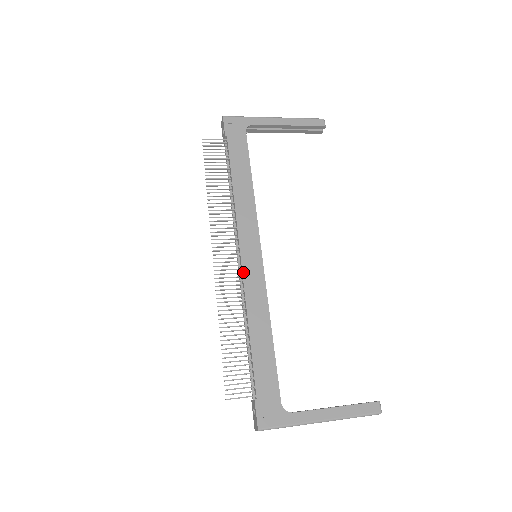
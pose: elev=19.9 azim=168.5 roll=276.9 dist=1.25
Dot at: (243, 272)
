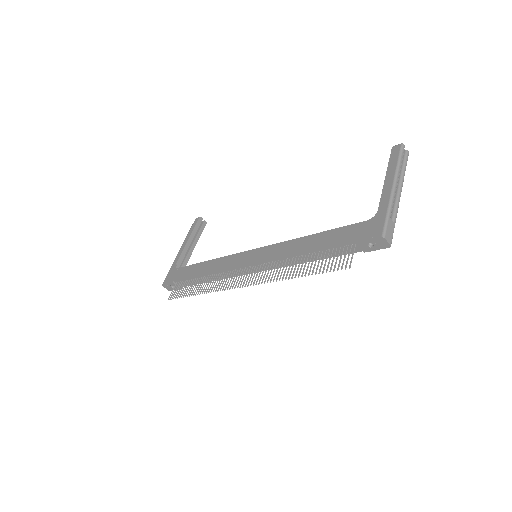
Dot at: (259, 262)
